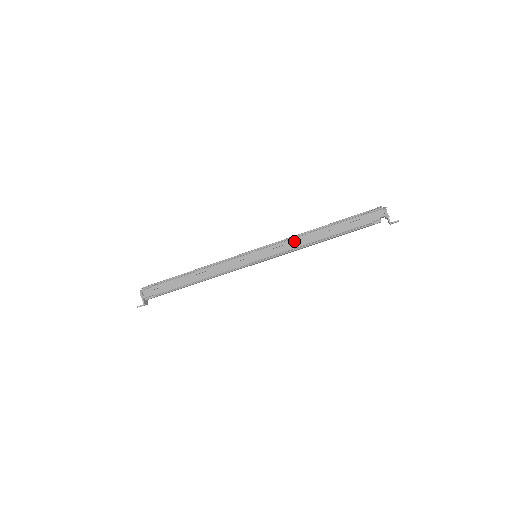
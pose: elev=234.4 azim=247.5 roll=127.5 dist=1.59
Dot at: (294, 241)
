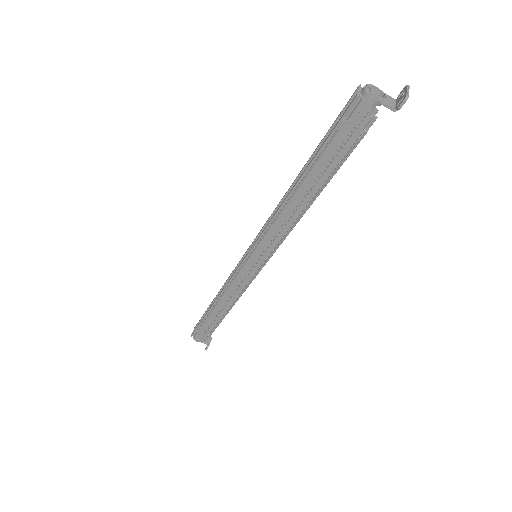
Dot at: (279, 221)
